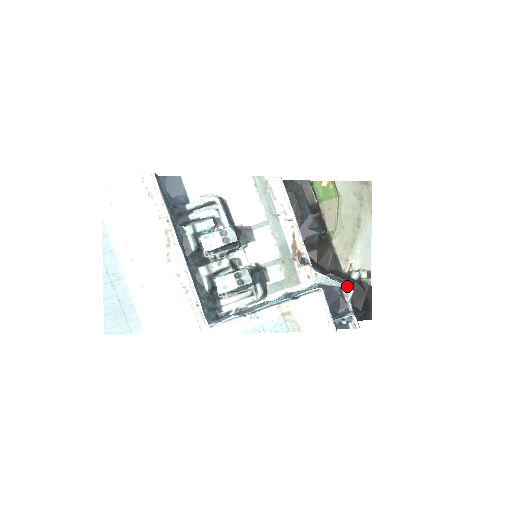
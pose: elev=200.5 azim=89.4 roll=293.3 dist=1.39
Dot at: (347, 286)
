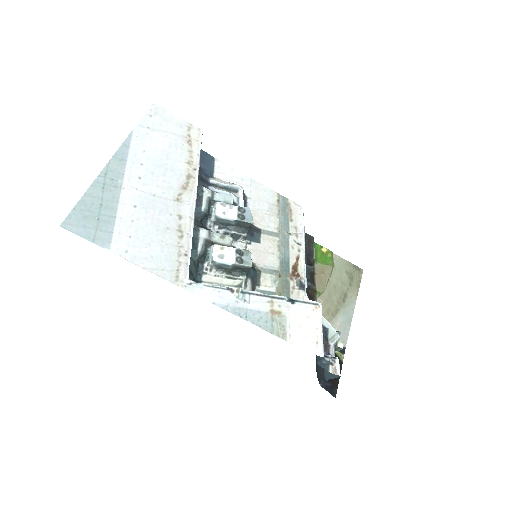
Dot at: (334, 330)
